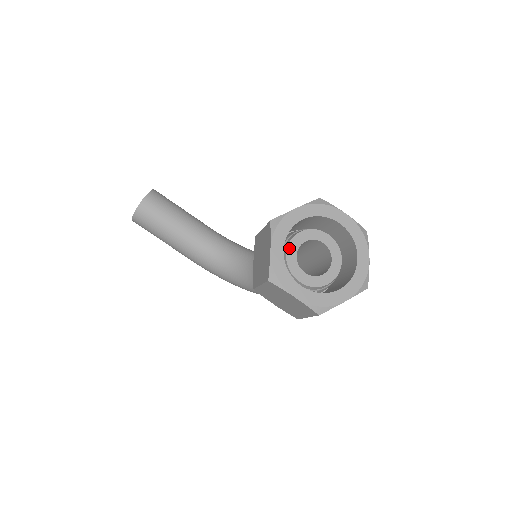
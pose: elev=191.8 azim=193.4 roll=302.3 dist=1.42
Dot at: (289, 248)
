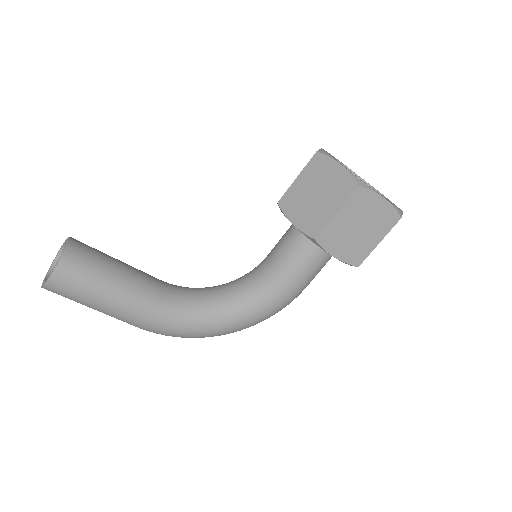
Dot at: occluded
